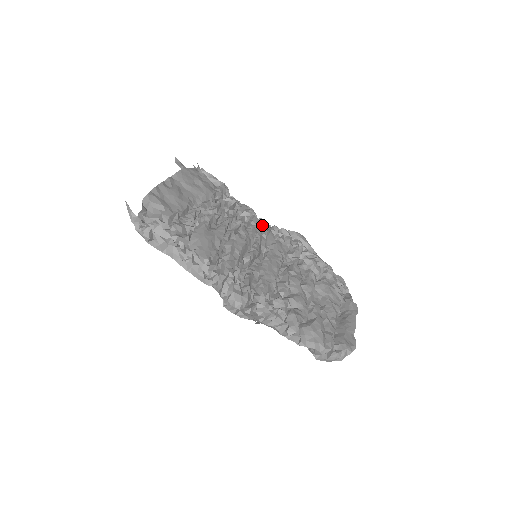
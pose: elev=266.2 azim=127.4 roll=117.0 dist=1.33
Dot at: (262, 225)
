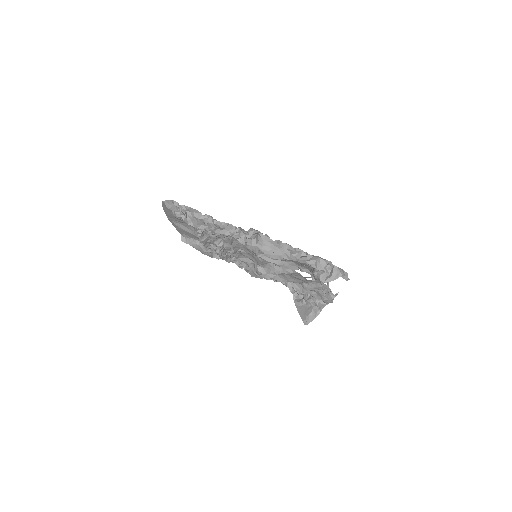
Dot at: occluded
